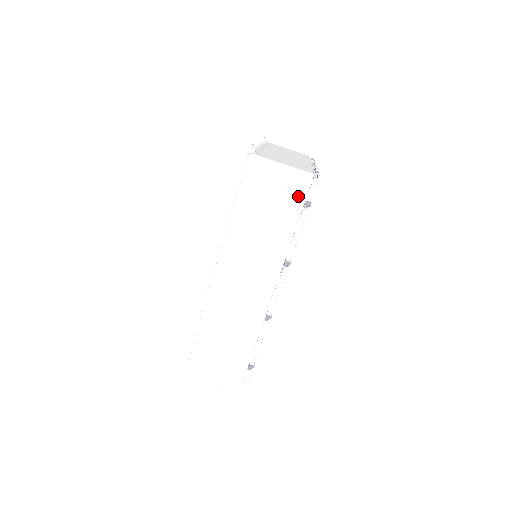
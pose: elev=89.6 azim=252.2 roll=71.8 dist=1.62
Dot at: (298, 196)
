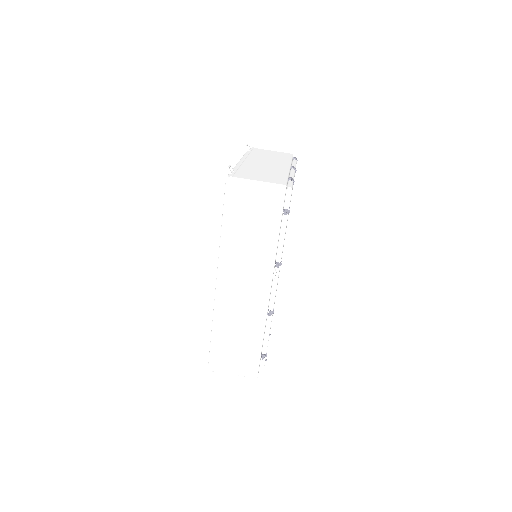
Dot at: (276, 206)
